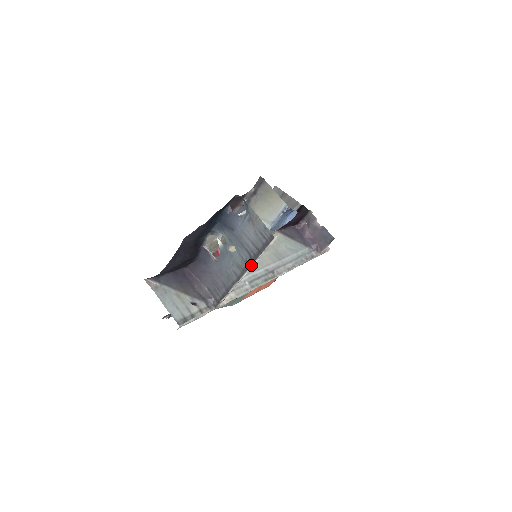
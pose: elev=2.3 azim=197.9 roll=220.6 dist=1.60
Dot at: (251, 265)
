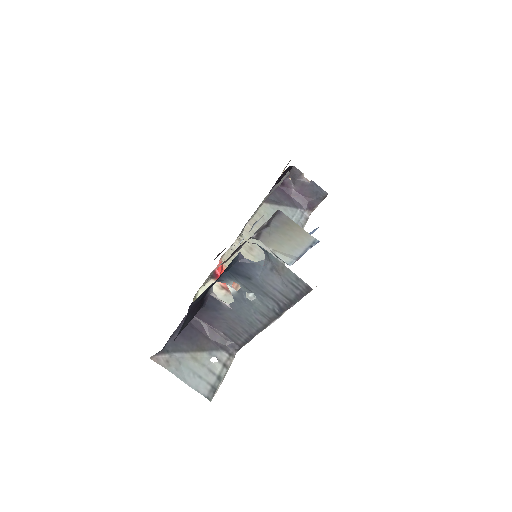
Dot at: (281, 314)
